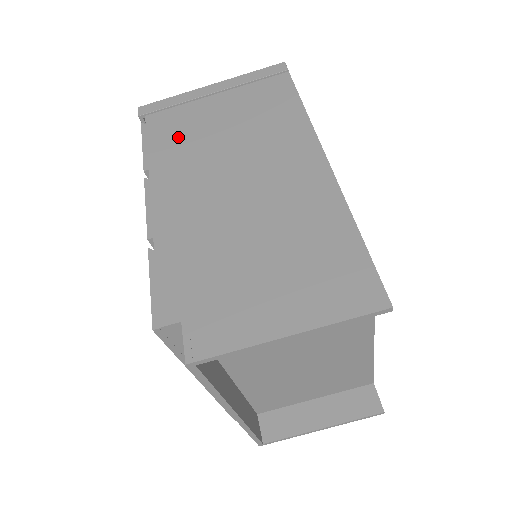
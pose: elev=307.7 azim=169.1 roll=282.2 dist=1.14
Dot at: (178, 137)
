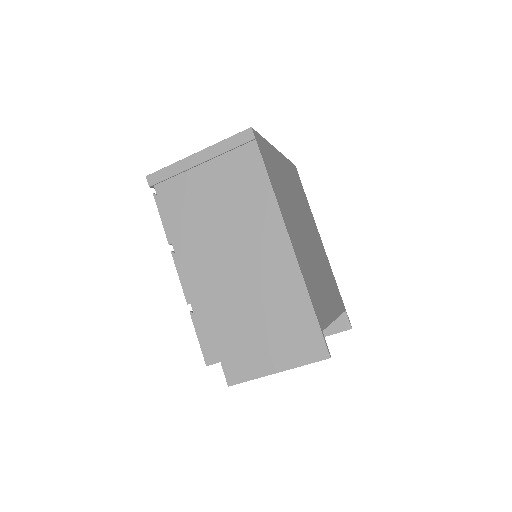
Dot at: (185, 212)
